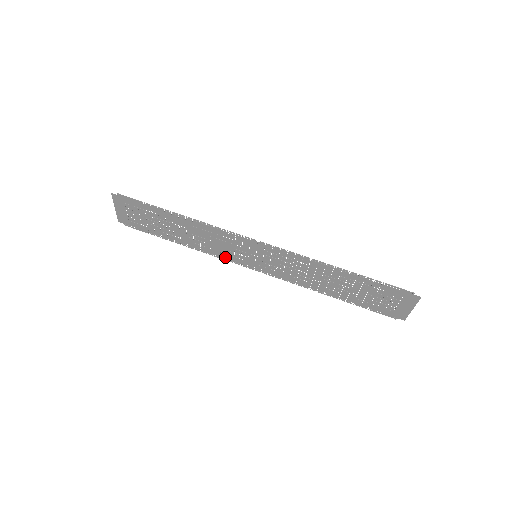
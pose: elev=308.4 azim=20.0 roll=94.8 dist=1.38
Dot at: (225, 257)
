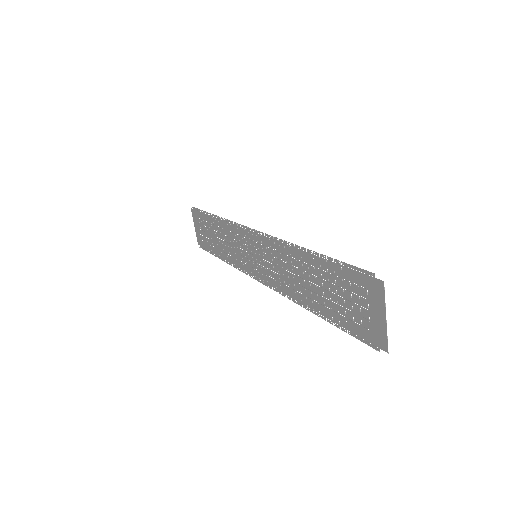
Dot at: (243, 268)
